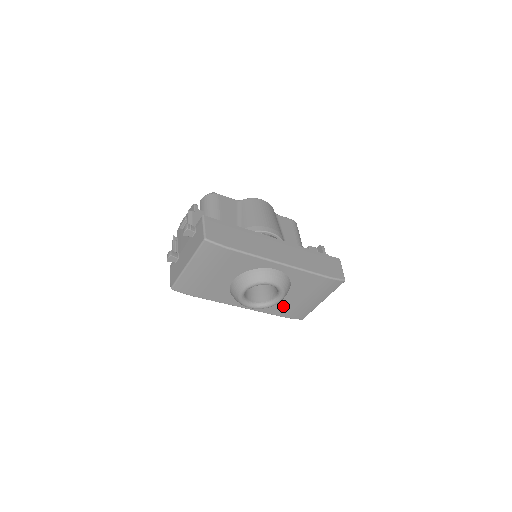
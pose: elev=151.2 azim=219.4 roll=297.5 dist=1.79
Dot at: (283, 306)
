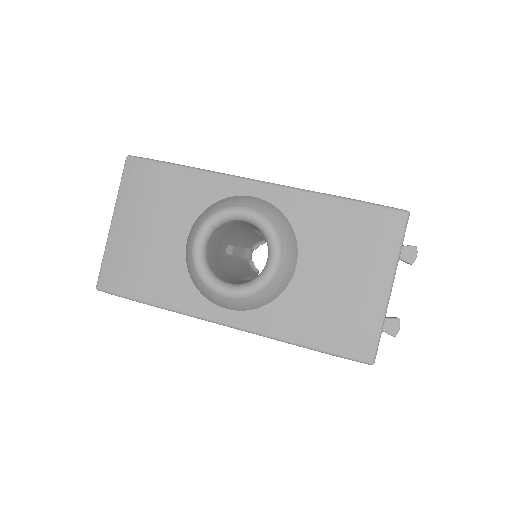
Dot at: (306, 310)
